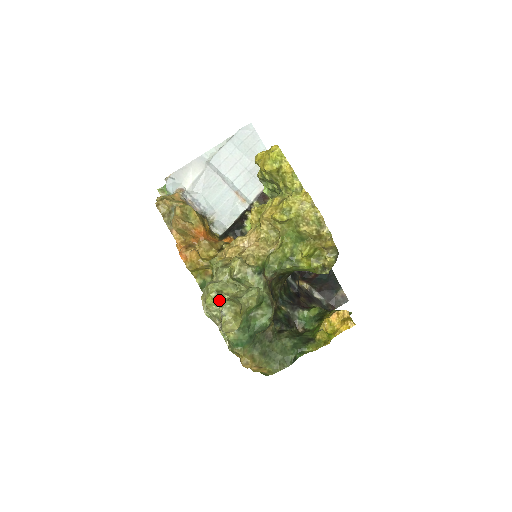
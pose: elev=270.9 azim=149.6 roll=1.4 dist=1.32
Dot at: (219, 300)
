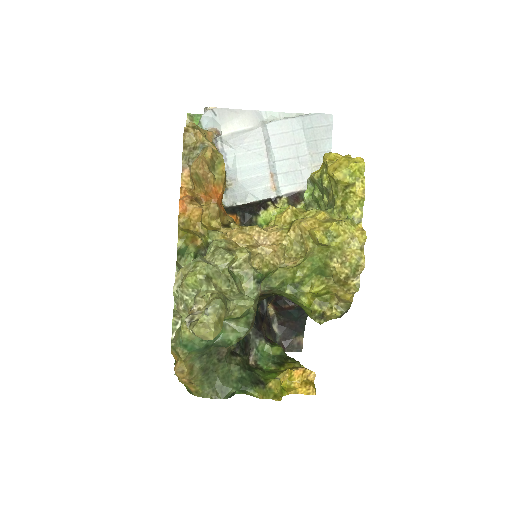
Dot at: (202, 287)
